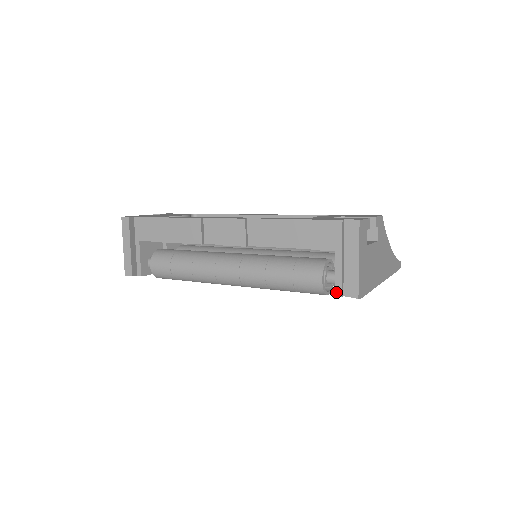
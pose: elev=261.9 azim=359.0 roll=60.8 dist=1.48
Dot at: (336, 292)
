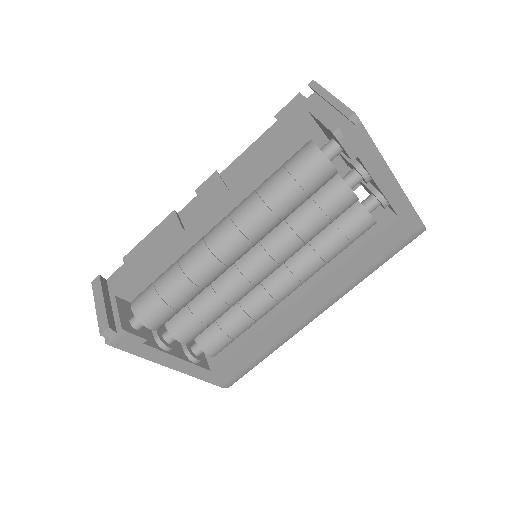
Dot at: (331, 129)
